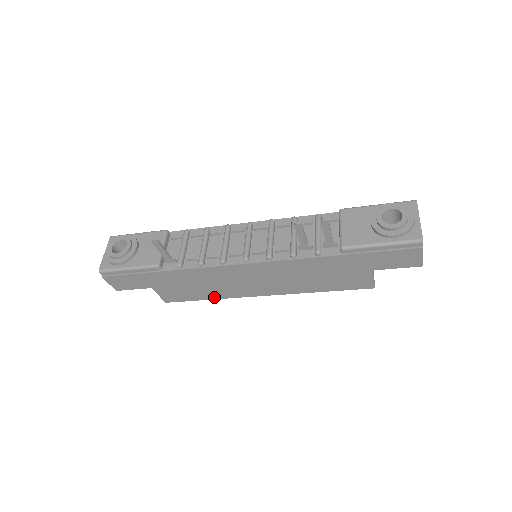
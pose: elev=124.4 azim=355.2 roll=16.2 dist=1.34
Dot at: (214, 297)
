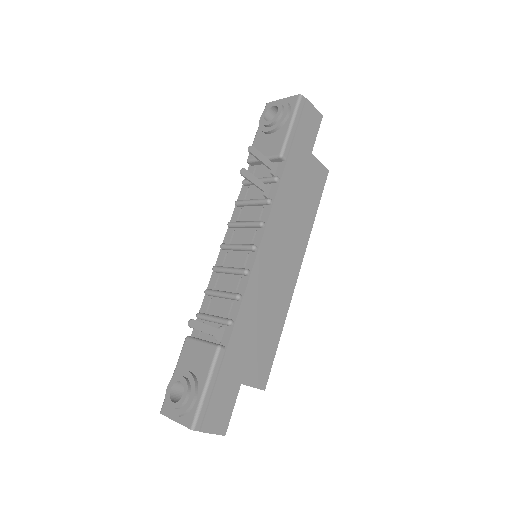
Dot at: (280, 326)
